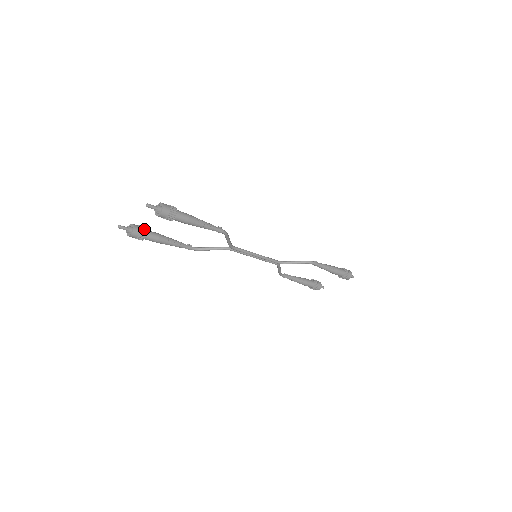
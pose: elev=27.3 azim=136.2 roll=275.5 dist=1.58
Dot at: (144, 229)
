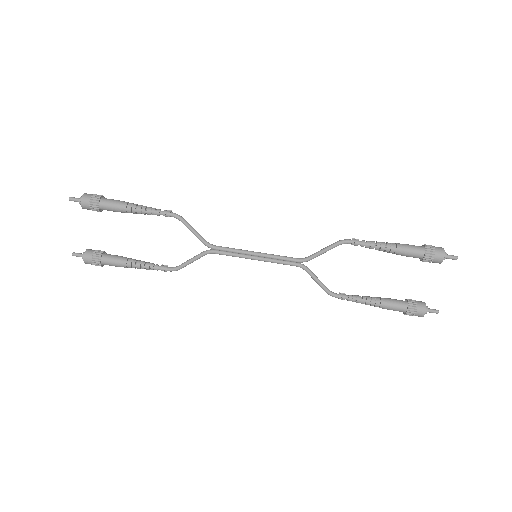
Dot at: (100, 251)
